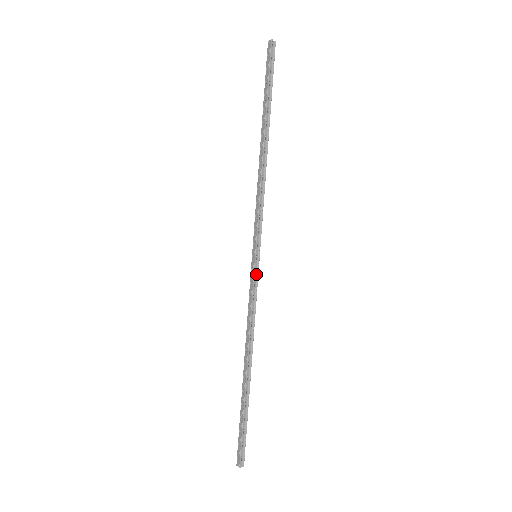
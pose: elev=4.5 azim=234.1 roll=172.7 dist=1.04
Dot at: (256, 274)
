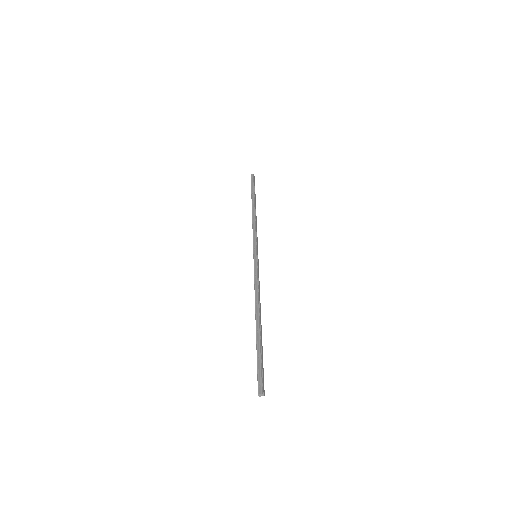
Dot at: (257, 264)
